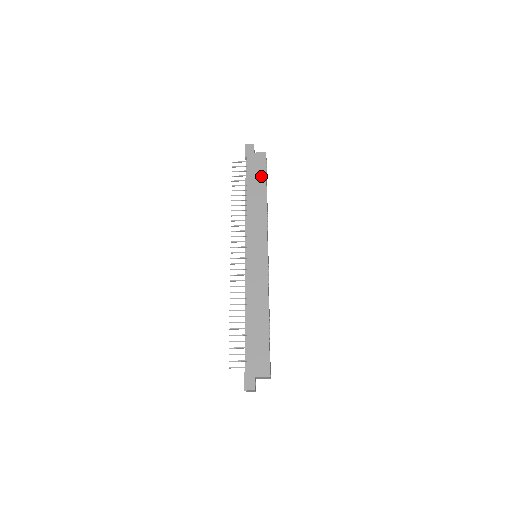
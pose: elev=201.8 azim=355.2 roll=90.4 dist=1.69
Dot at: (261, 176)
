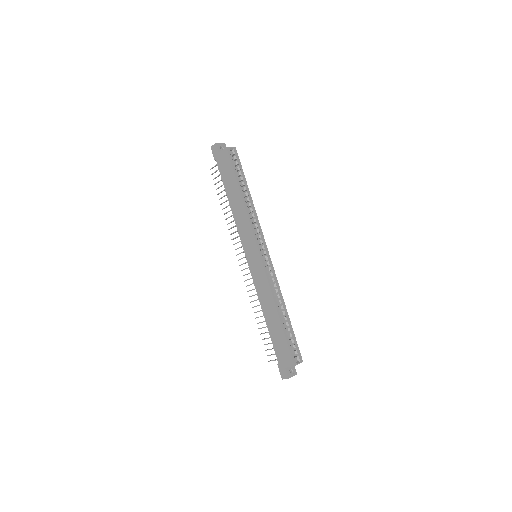
Dot at: (231, 176)
